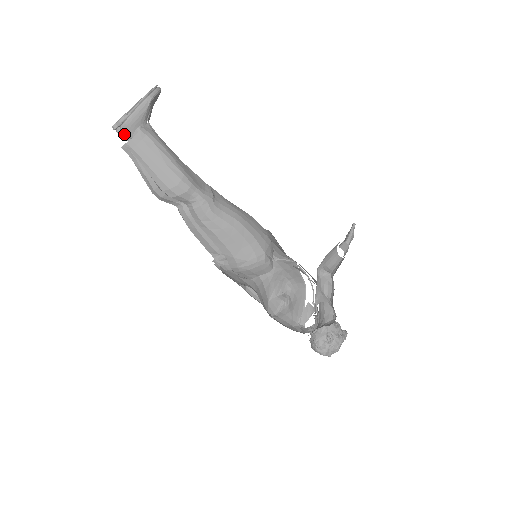
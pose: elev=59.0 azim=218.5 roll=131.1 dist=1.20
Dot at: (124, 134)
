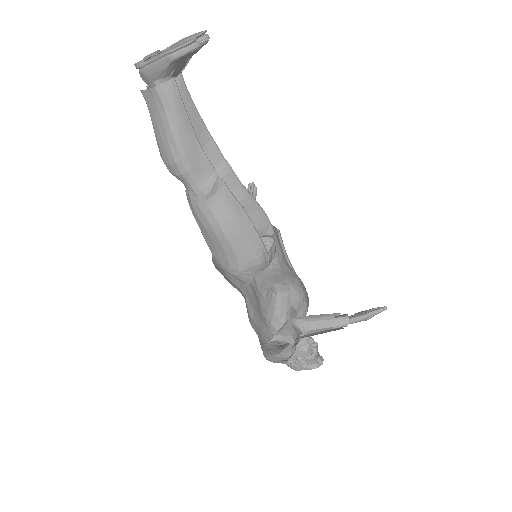
Dot at: (143, 79)
